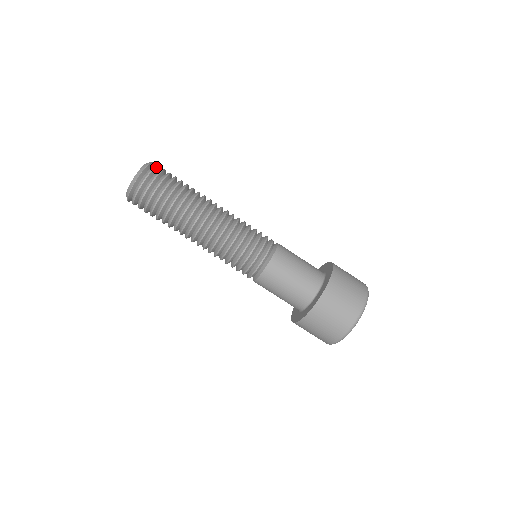
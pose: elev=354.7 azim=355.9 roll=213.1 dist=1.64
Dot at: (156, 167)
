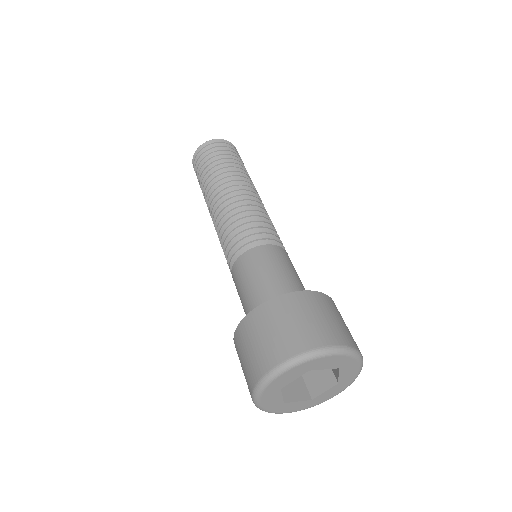
Dot at: occluded
